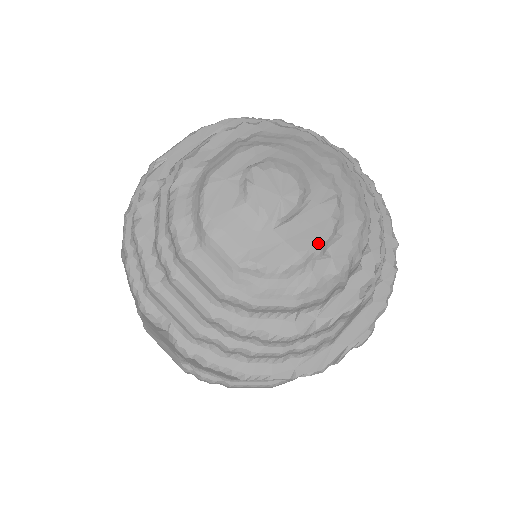
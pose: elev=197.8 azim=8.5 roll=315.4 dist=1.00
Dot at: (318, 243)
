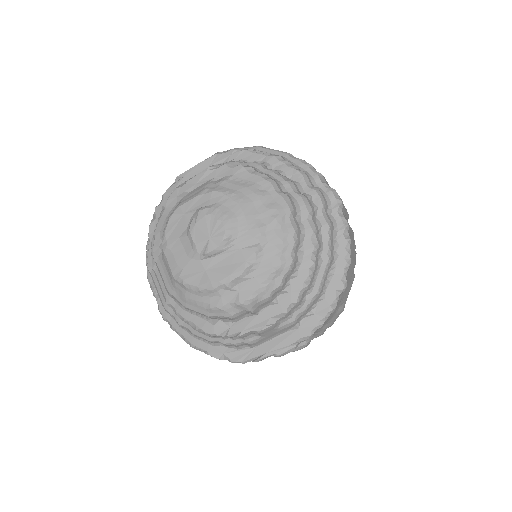
Dot at: (228, 279)
